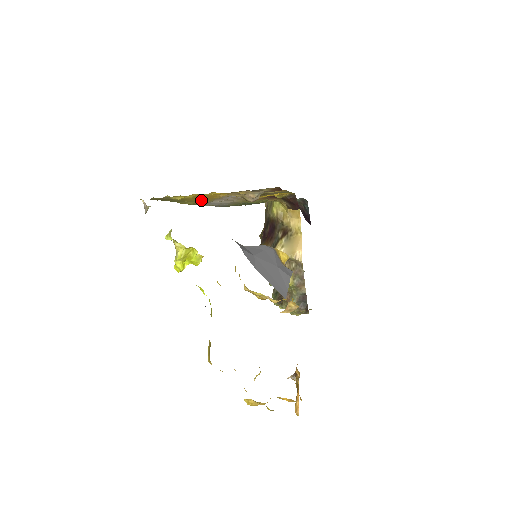
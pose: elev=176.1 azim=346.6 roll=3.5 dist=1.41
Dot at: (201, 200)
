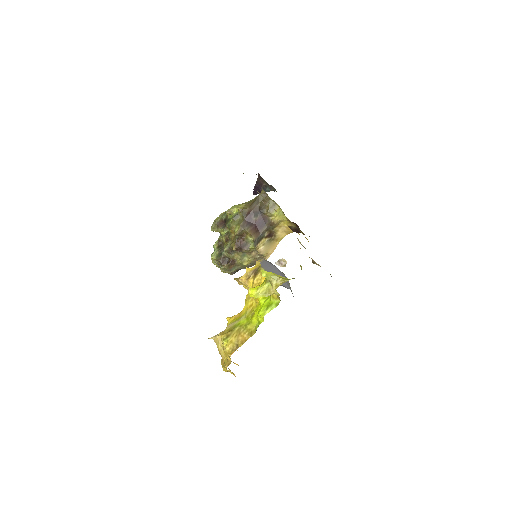
Dot at: occluded
